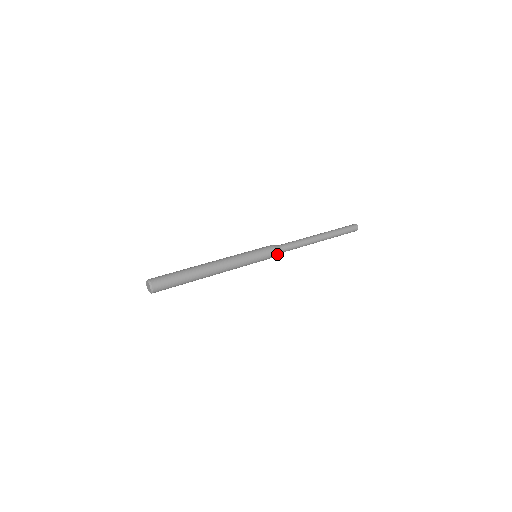
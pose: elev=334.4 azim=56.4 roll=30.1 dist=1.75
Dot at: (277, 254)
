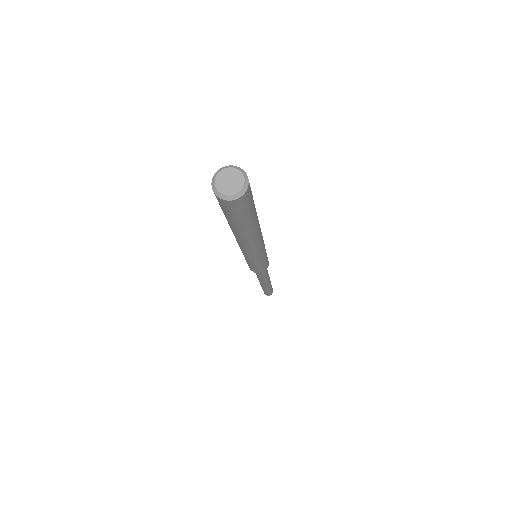
Dot at: occluded
